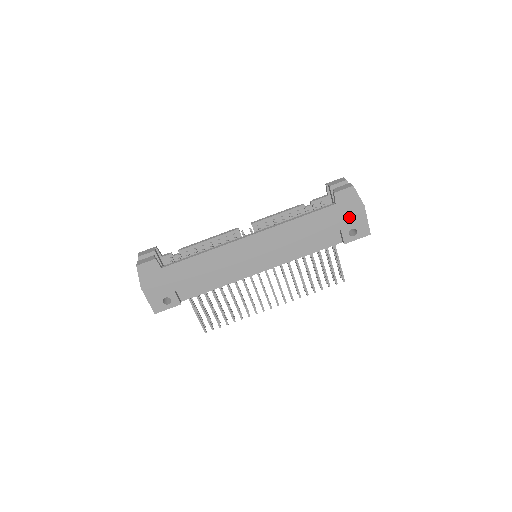
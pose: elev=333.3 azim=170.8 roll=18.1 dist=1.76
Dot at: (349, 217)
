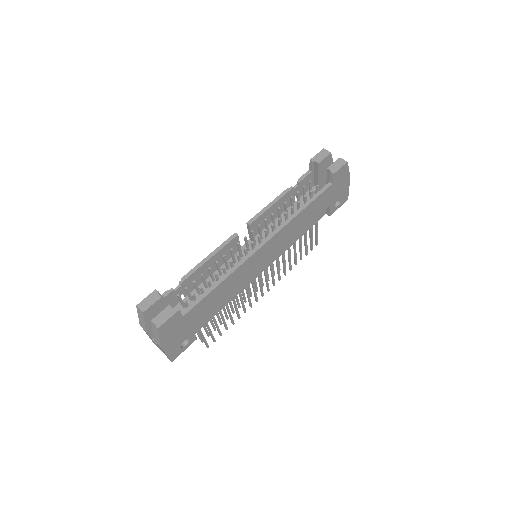
Dot at: (338, 191)
